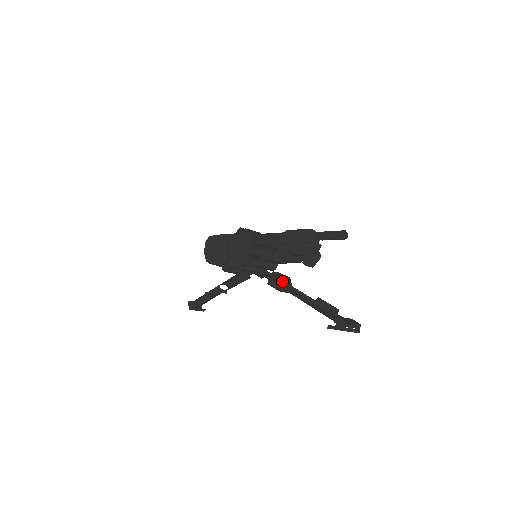
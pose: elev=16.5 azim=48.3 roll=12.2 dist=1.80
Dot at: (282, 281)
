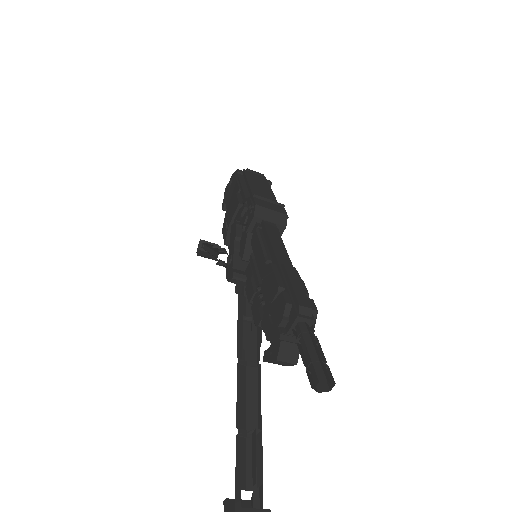
Dot at: occluded
